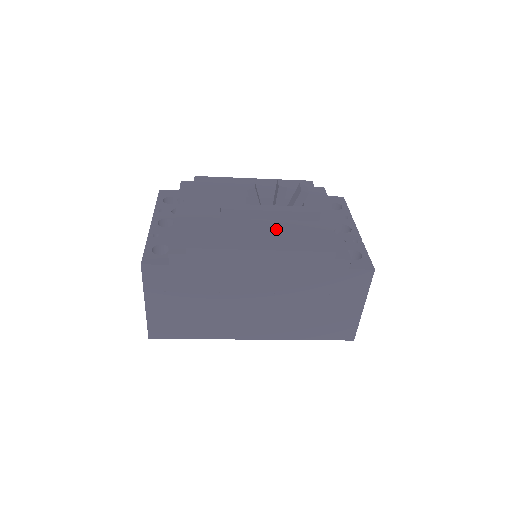
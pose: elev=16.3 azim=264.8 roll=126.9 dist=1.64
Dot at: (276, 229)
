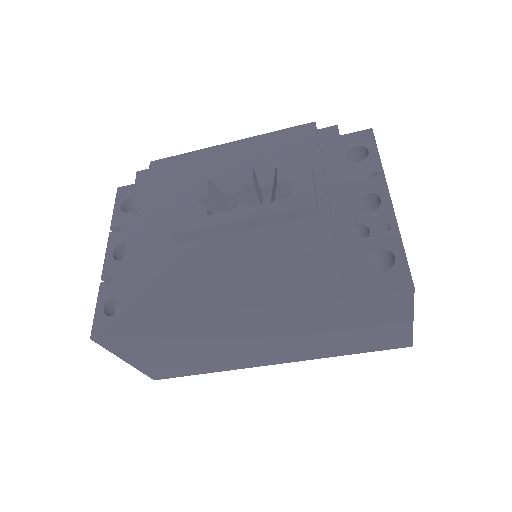
Dot at: (252, 250)
